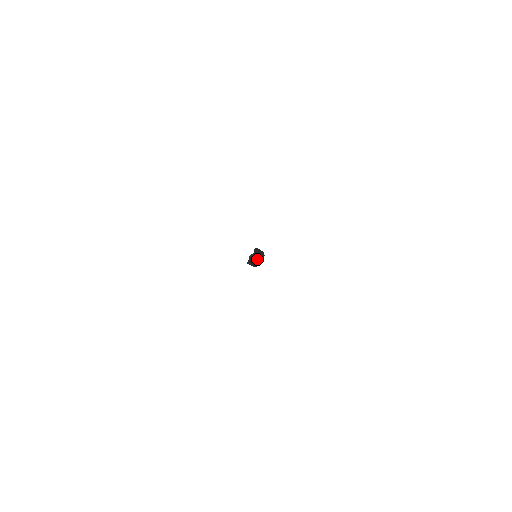
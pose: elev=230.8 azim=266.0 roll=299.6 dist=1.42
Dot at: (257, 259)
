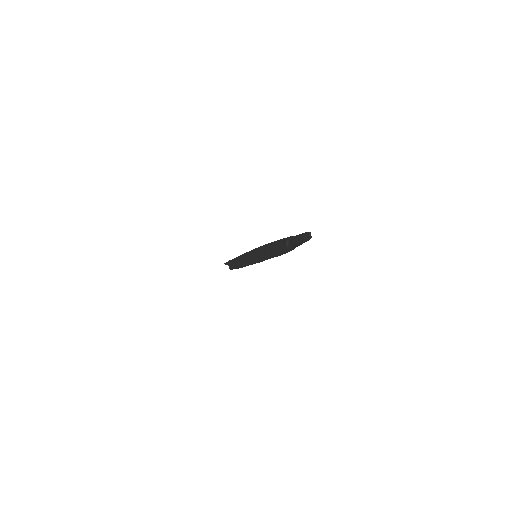
Dot at: (310, 234)
